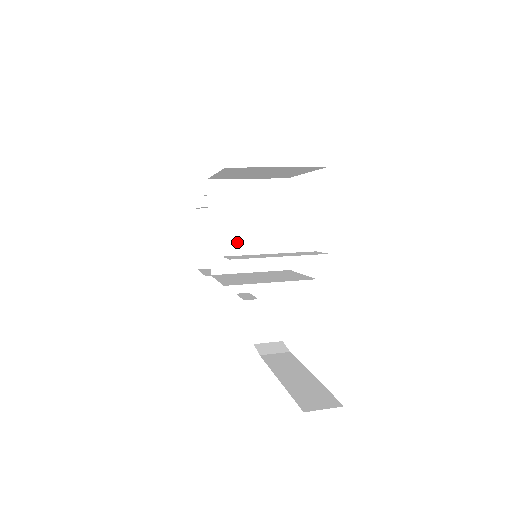
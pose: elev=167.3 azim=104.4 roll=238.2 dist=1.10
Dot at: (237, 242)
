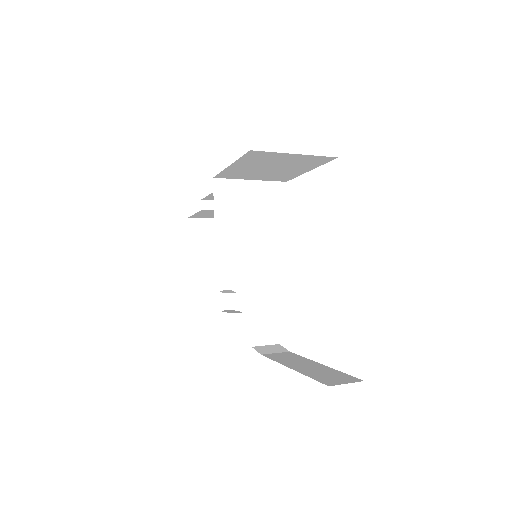
Dot at: (241, 239)
